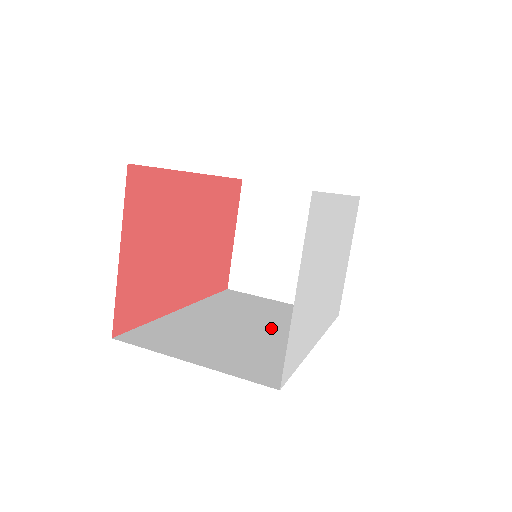
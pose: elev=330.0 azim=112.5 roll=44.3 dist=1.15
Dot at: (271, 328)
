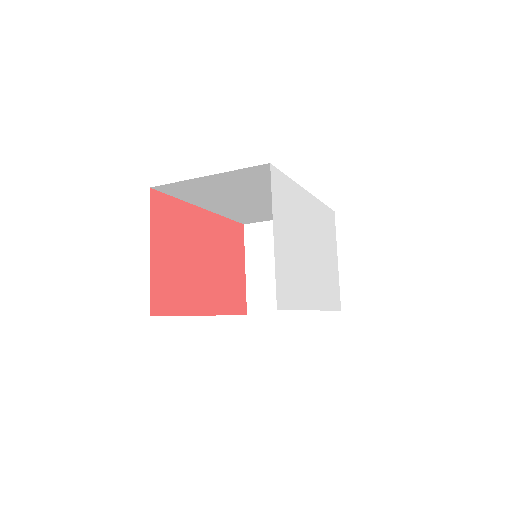
Dot at: occluded
